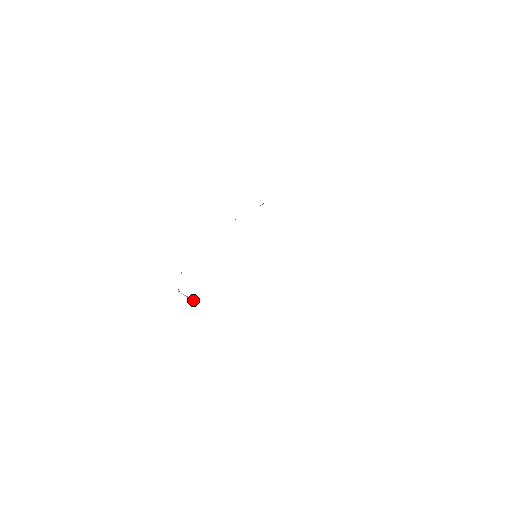
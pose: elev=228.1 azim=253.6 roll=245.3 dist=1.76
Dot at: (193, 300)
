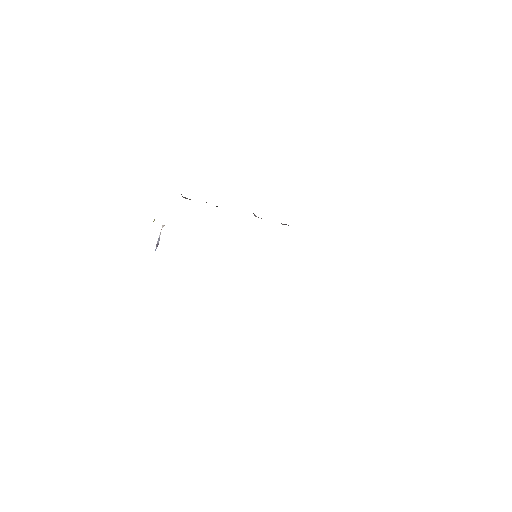
Dot at: (156, 248)
